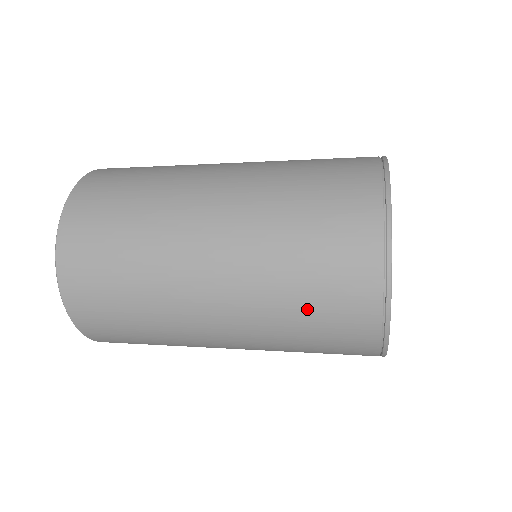
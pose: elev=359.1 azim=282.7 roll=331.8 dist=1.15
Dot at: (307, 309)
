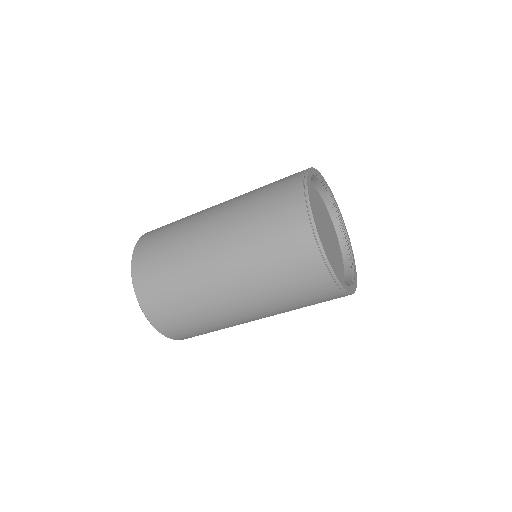
Dot at: (282, 278)
